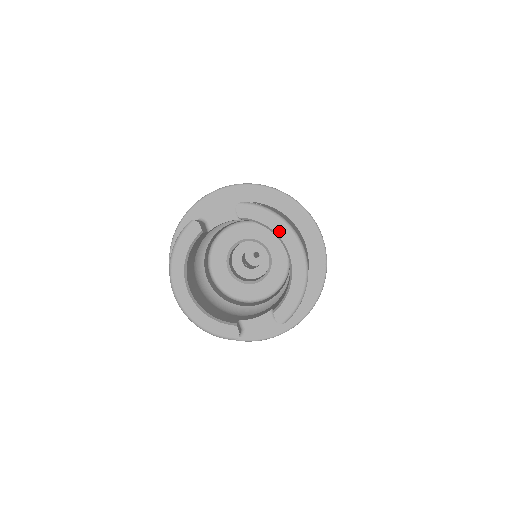
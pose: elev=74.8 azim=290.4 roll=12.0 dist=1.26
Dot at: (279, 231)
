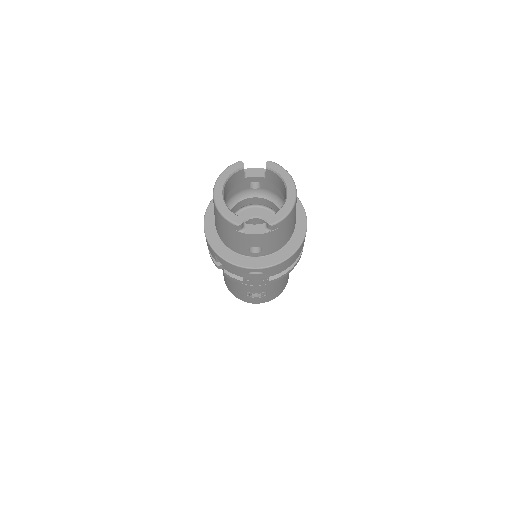
Dot at: (286, 179)
